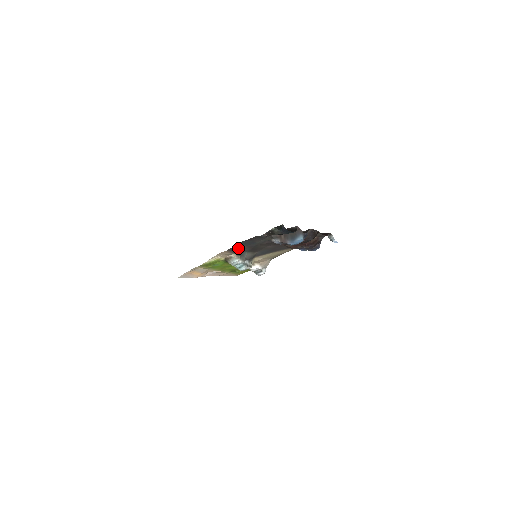
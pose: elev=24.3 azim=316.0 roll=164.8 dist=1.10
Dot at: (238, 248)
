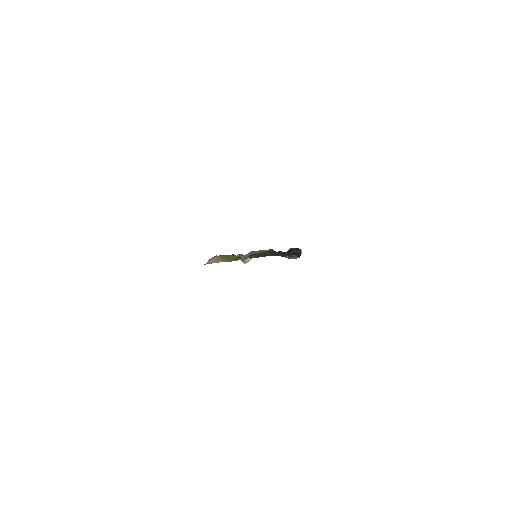
Dot at: (259, 256)
